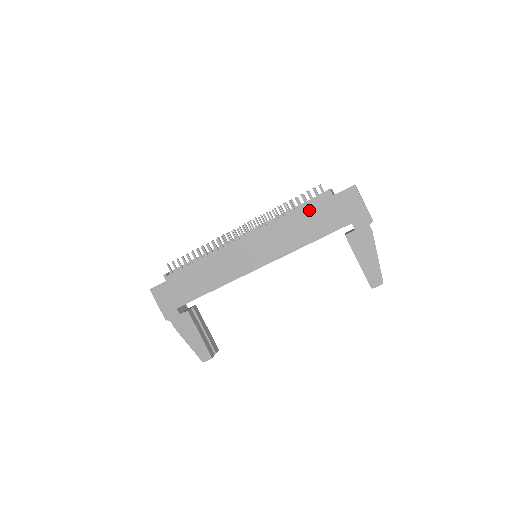
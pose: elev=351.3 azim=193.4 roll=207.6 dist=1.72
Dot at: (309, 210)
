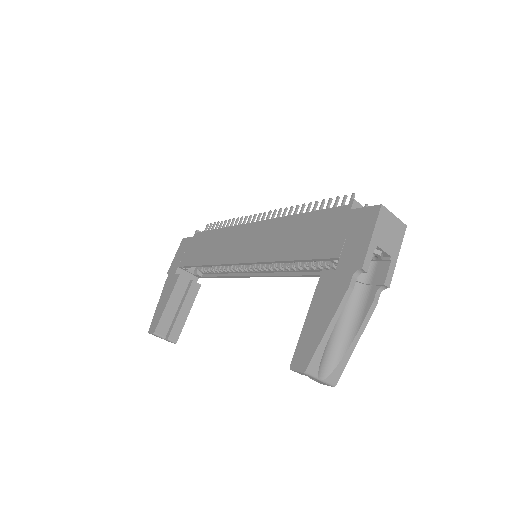
Dot at: (318, 218)
